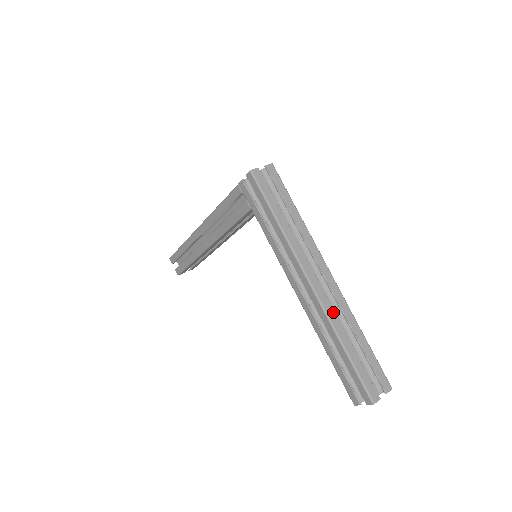
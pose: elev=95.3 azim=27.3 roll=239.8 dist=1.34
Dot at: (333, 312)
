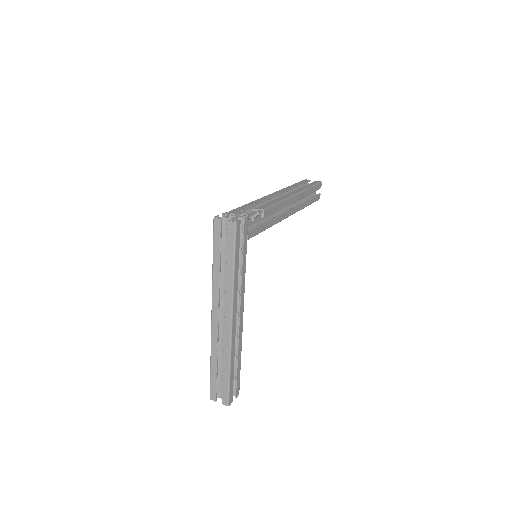
Dot at: (216, 341)
